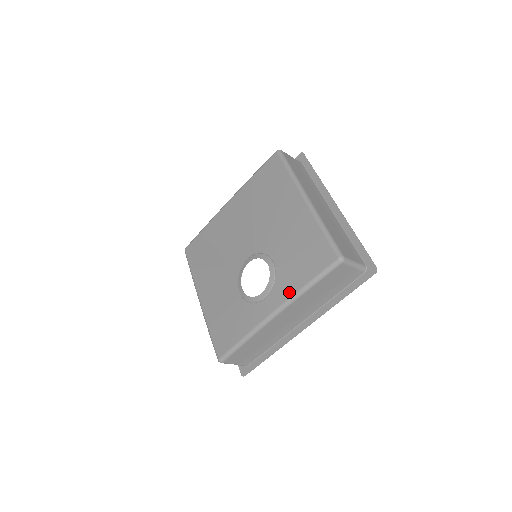
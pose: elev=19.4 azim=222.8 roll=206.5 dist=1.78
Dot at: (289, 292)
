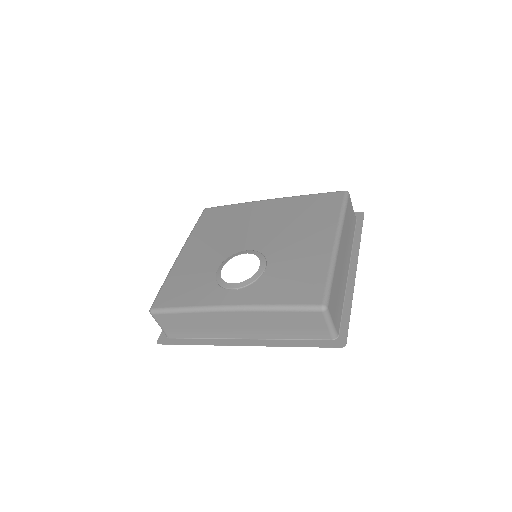
Dot at: (257, 300)
